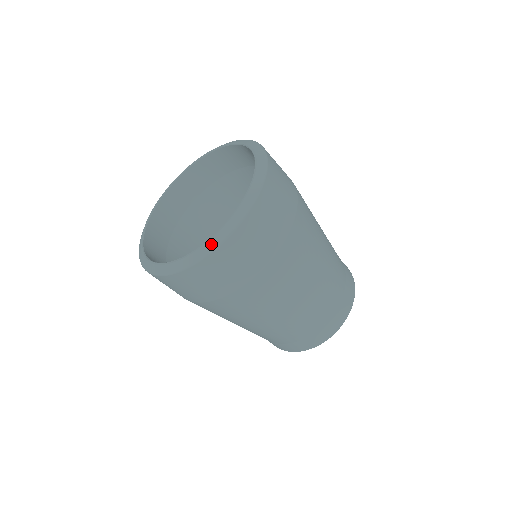
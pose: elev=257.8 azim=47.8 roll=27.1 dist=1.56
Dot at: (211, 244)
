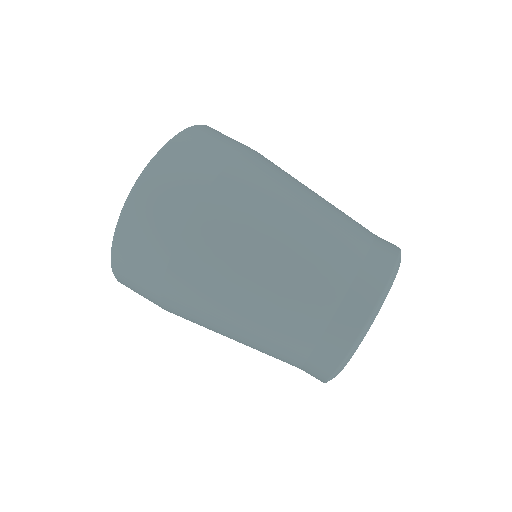
Dot at: (129, 193)
